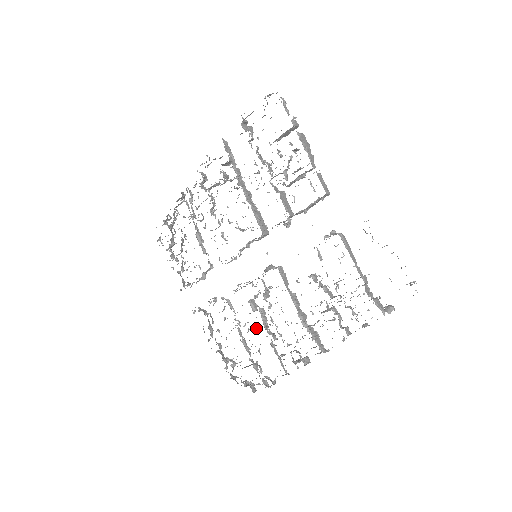
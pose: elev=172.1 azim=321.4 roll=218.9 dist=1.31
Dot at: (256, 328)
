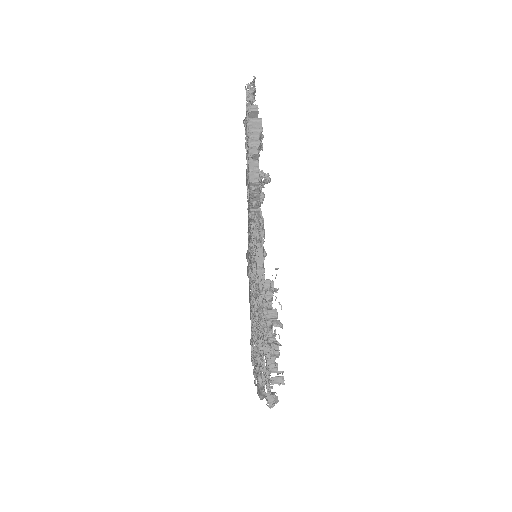
Dot at: occluded
